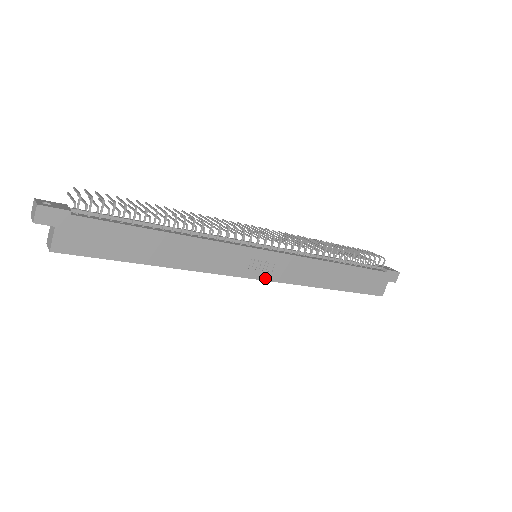
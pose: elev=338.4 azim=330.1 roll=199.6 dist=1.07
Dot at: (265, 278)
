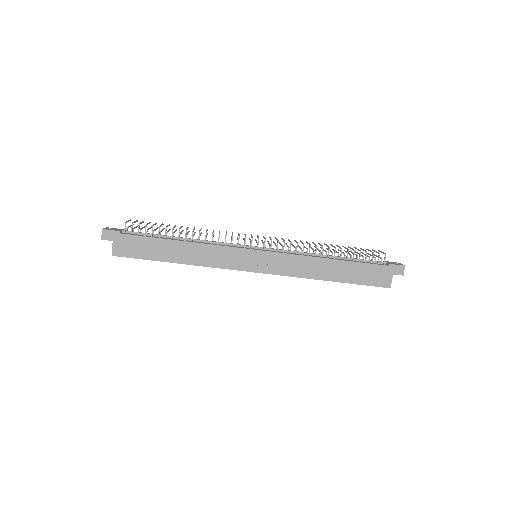
Dot at: (262, 271)
